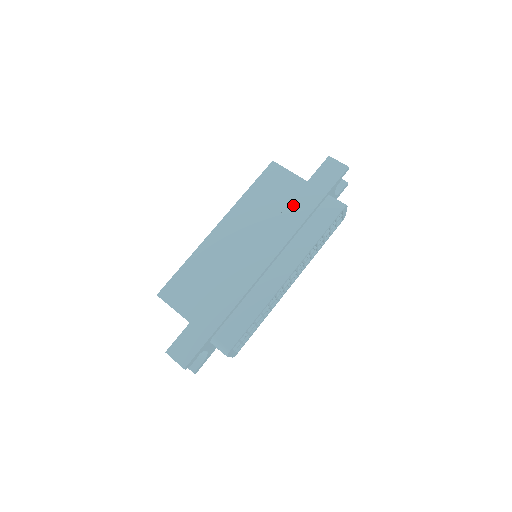
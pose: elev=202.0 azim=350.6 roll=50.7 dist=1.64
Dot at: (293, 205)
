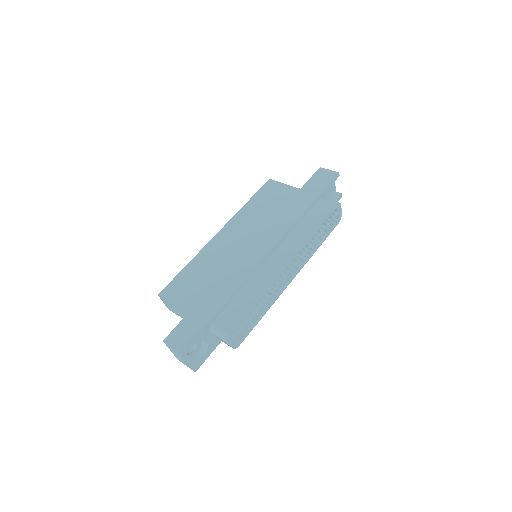
Dot at: (289, 206)
